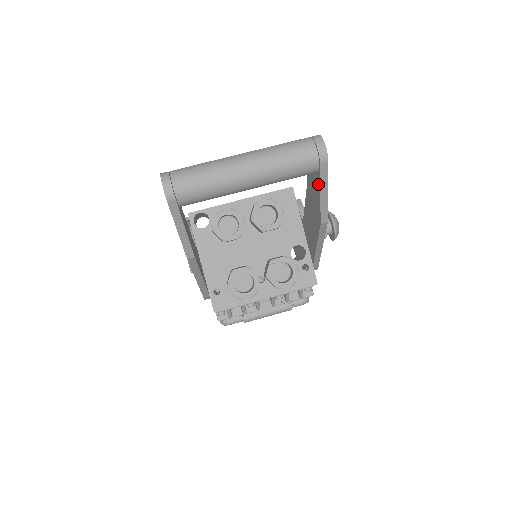
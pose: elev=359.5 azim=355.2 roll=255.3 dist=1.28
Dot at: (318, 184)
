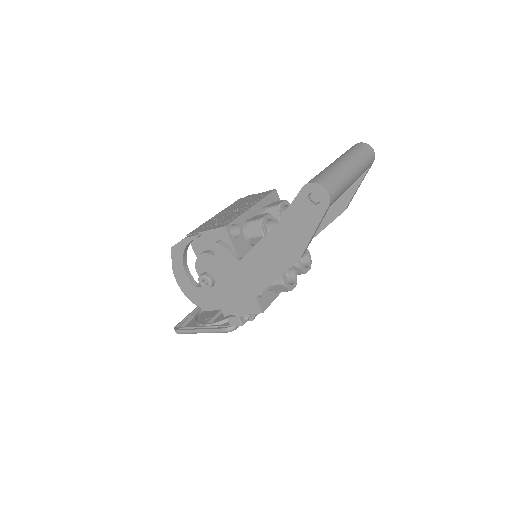
Dot at: (358, 179)
